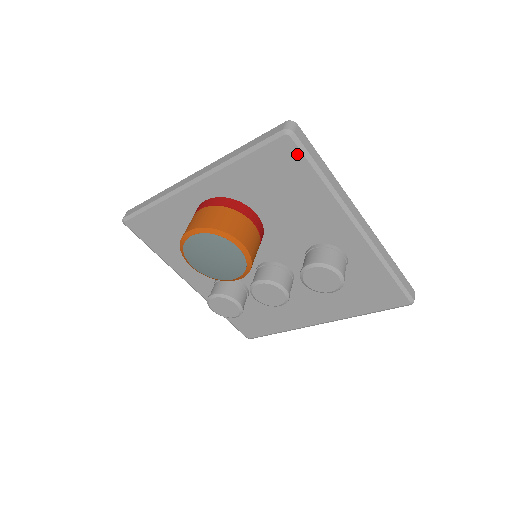
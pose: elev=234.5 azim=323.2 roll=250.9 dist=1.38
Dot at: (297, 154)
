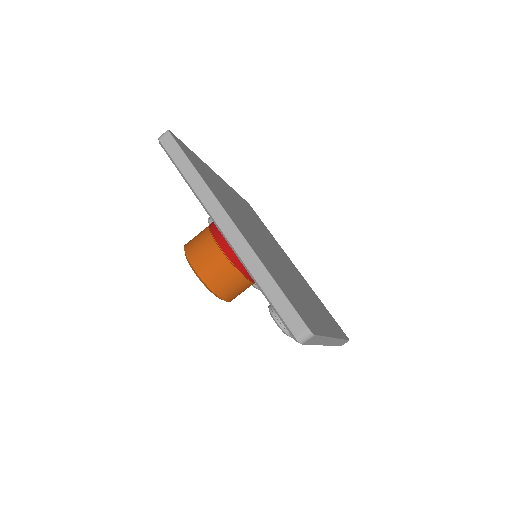
Dot at: occluded
